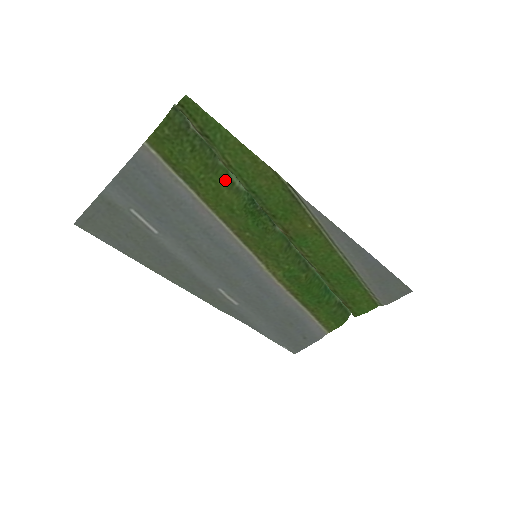
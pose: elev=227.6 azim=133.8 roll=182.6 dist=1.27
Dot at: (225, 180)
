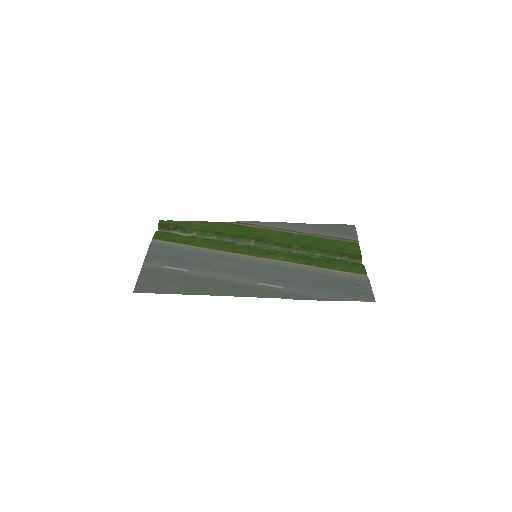
Dot at: (203, 239)
